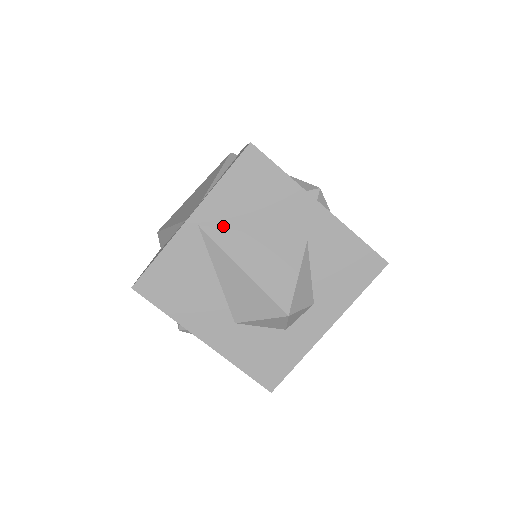
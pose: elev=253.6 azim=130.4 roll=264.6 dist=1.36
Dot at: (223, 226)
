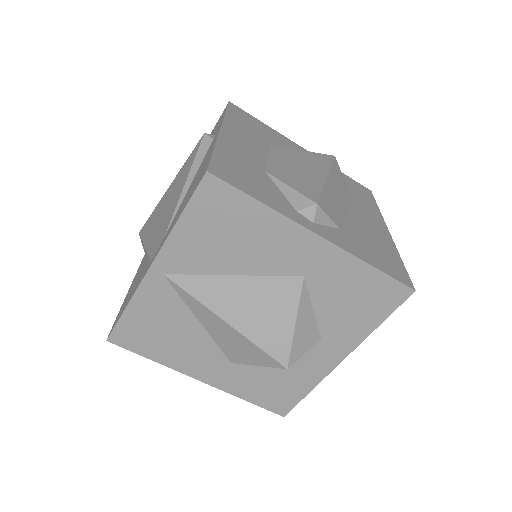
Dot at: (194, 272)
